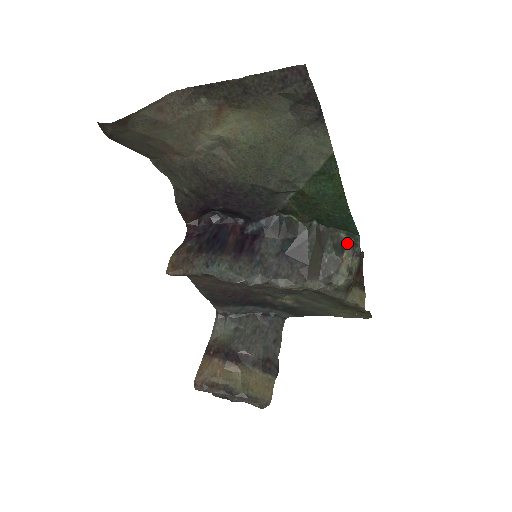
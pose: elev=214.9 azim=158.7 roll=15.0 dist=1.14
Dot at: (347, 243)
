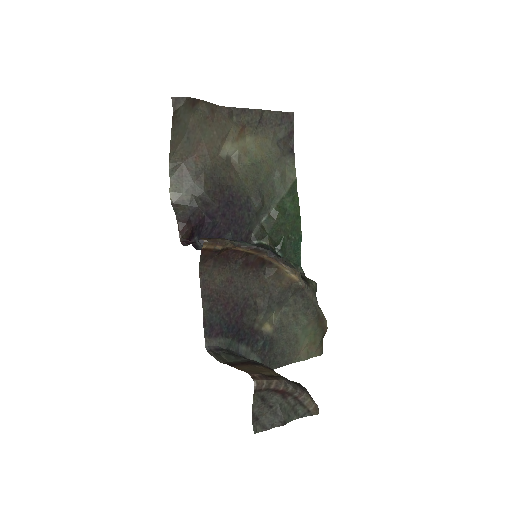
Dot at: occluded
